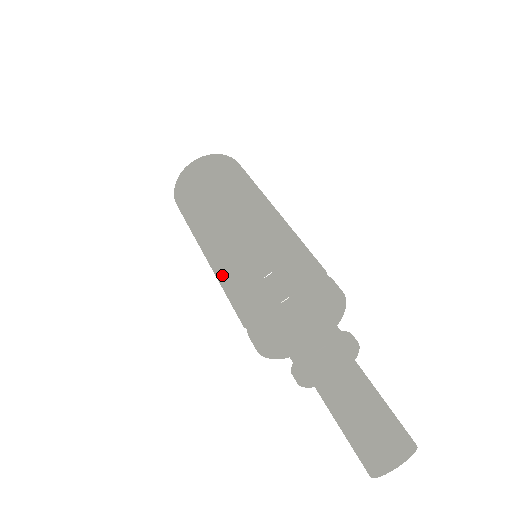
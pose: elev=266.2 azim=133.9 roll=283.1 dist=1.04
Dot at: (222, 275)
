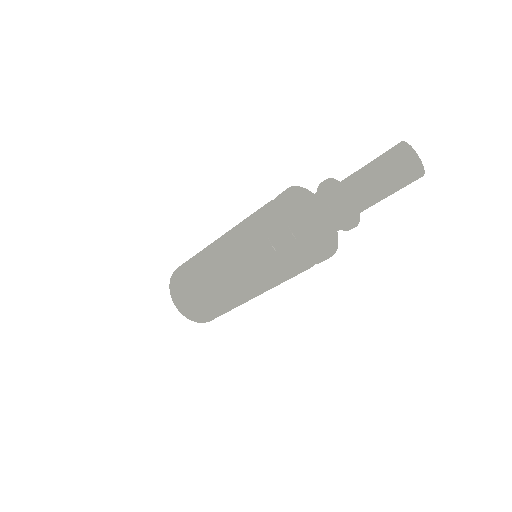
Dot at: (238, 239)
